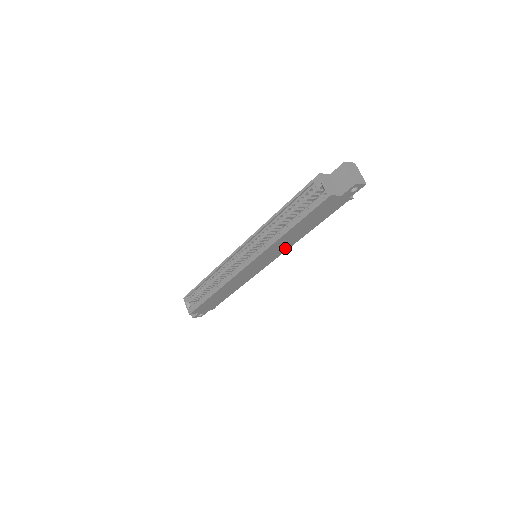
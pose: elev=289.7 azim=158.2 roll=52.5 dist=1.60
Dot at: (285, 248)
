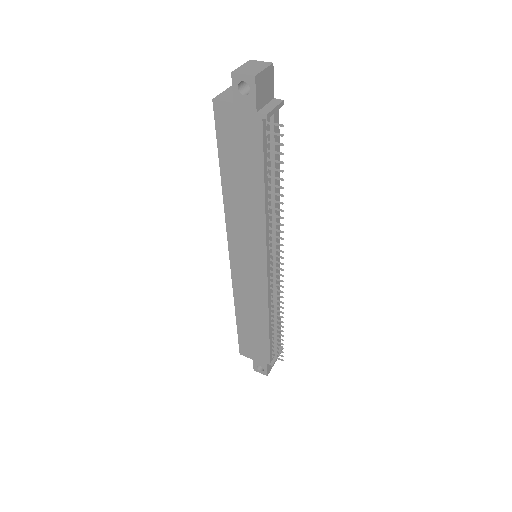
Dot at: (259, 233)
